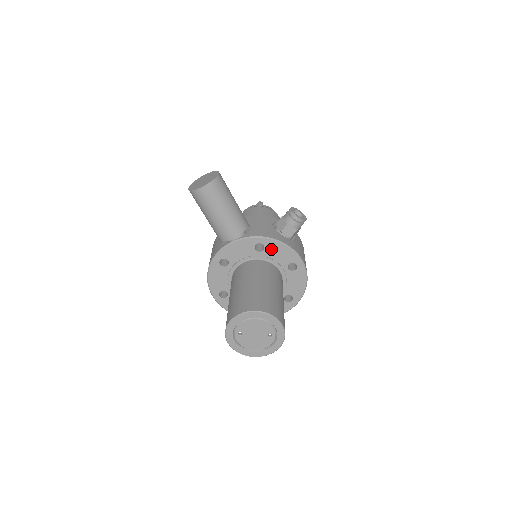
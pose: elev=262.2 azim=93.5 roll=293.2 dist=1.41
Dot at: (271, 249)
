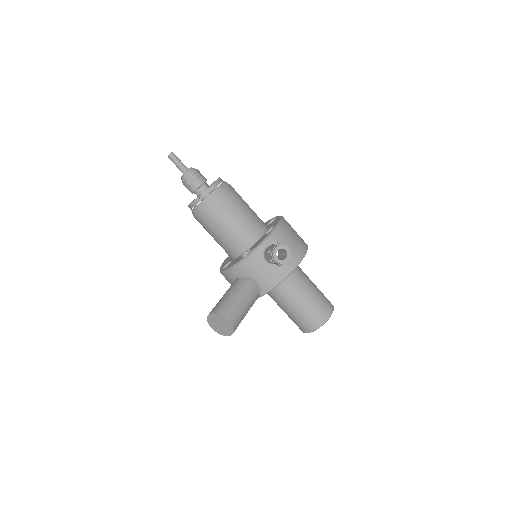
Dot at: occluded
